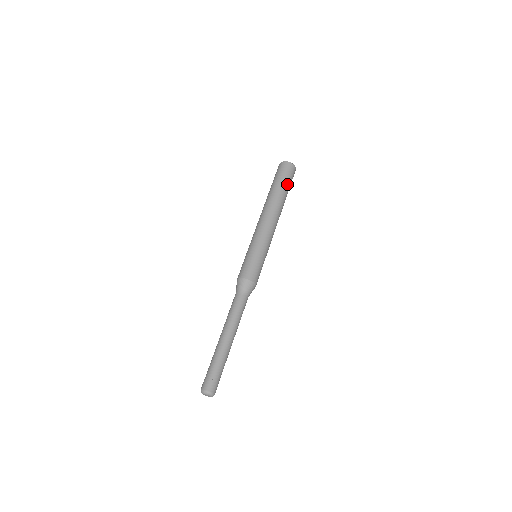
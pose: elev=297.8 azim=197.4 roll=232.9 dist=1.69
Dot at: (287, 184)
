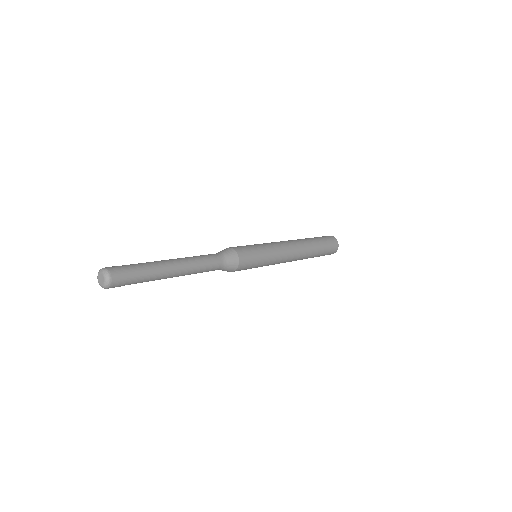
Dot at: occluded
